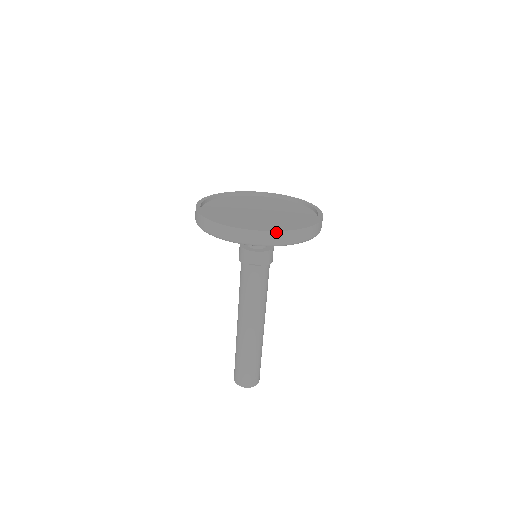
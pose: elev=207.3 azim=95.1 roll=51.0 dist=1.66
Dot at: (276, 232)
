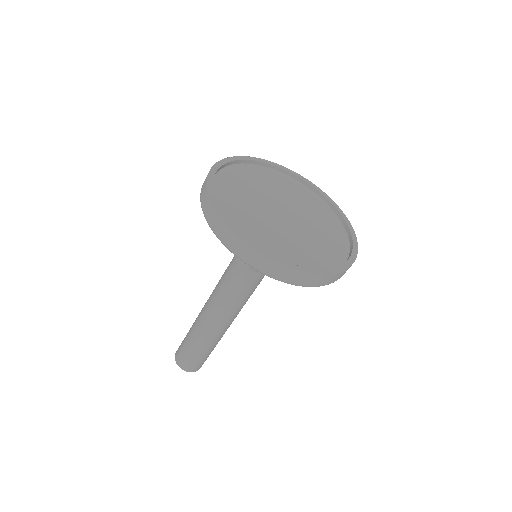
Dot at: (336, 274)
